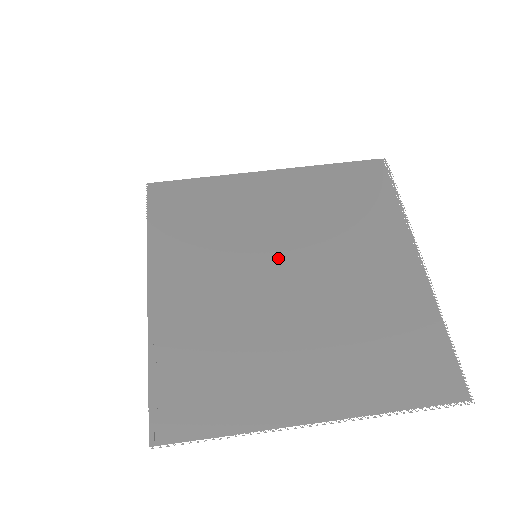
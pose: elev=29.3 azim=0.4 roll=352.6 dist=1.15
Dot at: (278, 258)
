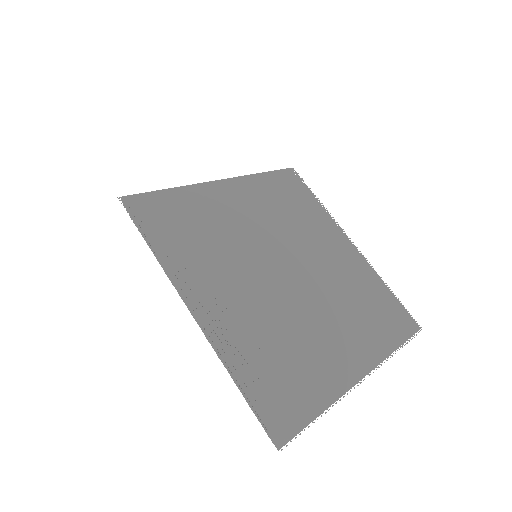
Dot at: (273, 255)
